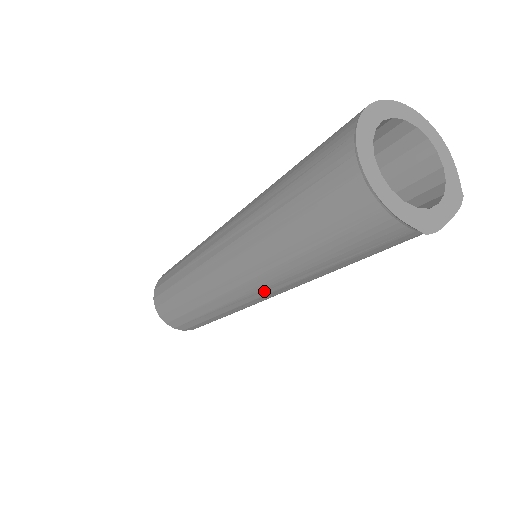
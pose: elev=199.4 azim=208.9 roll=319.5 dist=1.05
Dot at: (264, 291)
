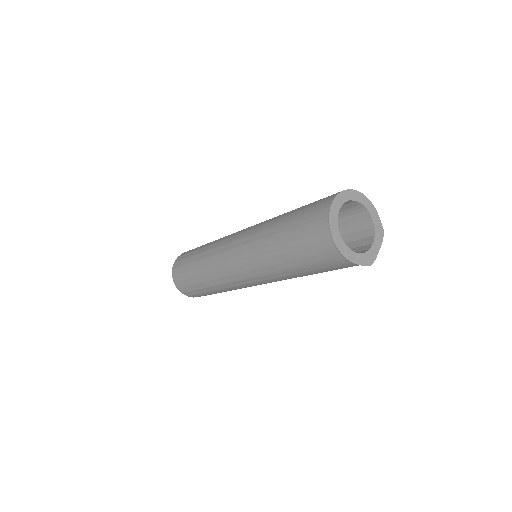
Dot at: (271, 282)
